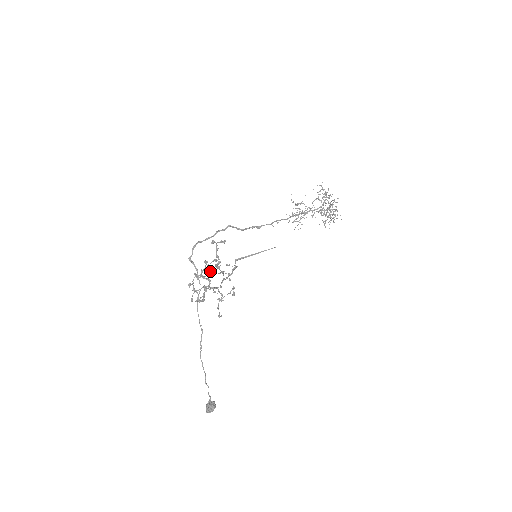
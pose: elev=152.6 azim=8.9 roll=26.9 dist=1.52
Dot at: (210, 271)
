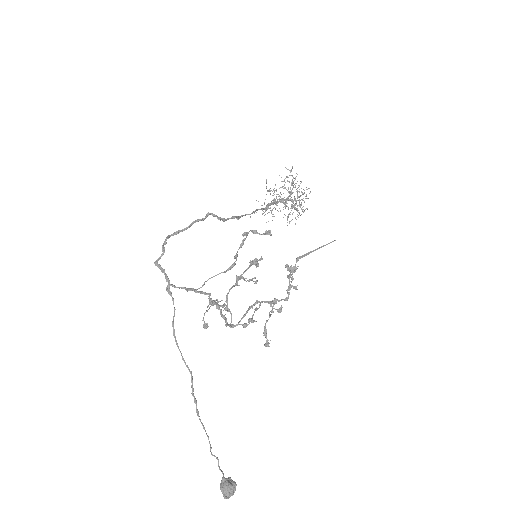
Dot at: (241, 278)
